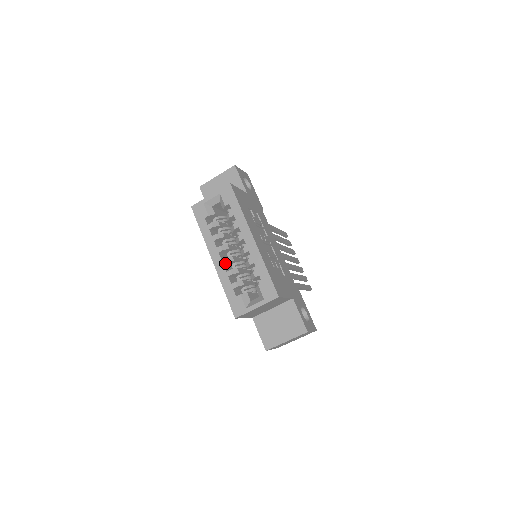
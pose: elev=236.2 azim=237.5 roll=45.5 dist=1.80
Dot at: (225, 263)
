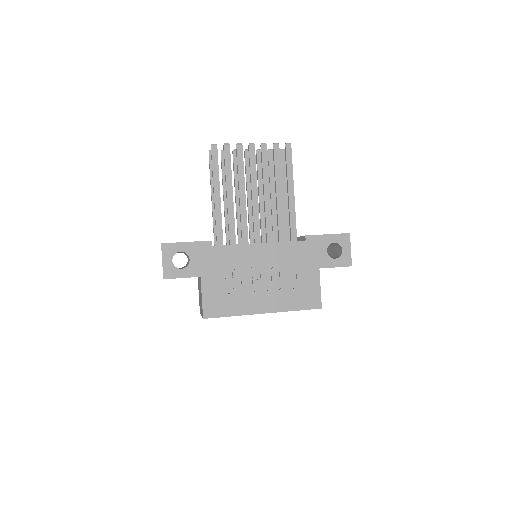
Dot at: occluded
